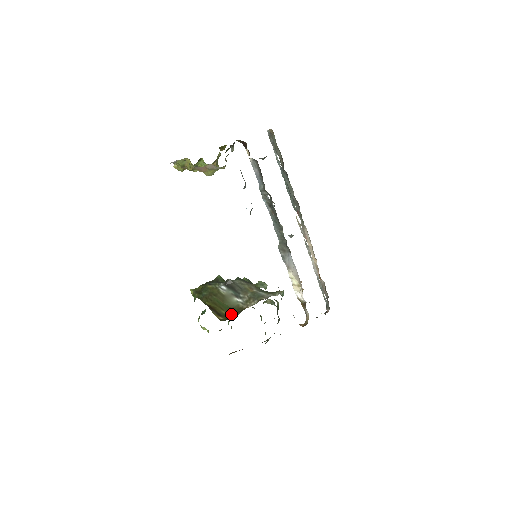
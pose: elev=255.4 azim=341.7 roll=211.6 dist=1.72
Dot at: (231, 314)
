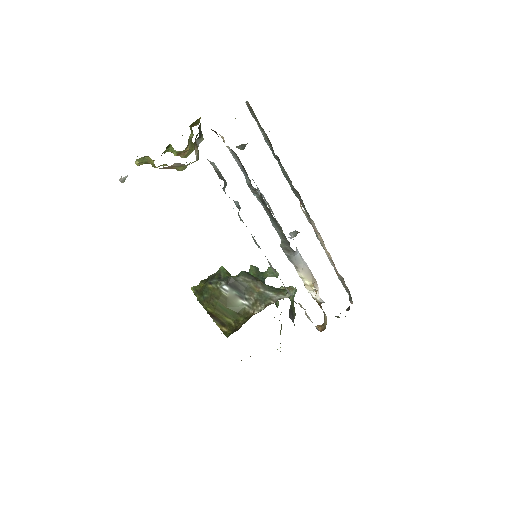
Dot at: (236, 322)
